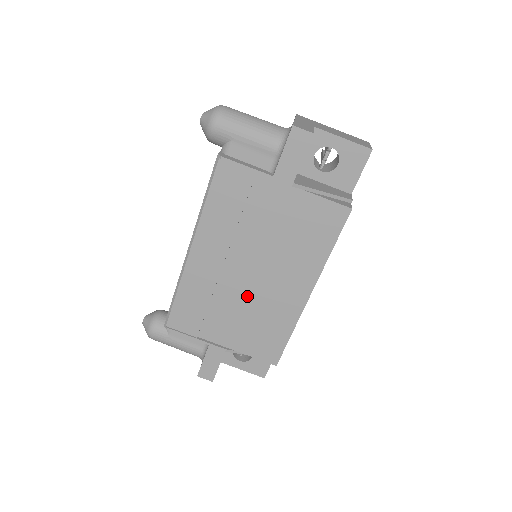
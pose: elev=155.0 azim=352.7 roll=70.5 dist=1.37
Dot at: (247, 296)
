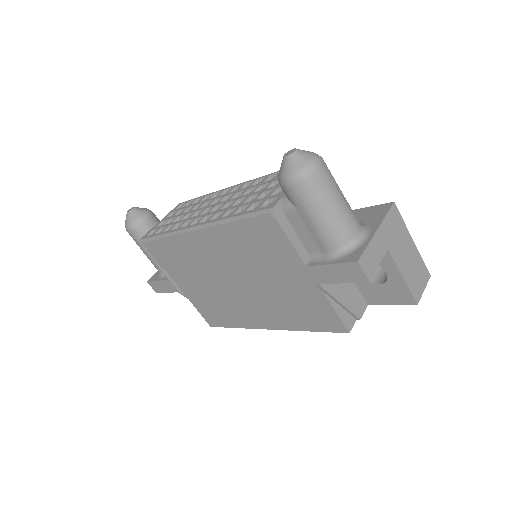
Dot at: (220, 287)
